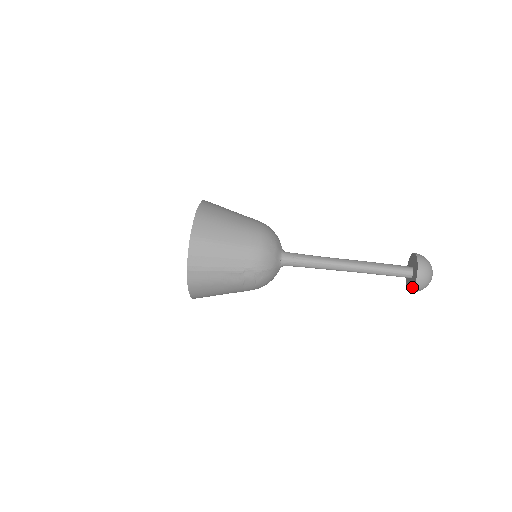
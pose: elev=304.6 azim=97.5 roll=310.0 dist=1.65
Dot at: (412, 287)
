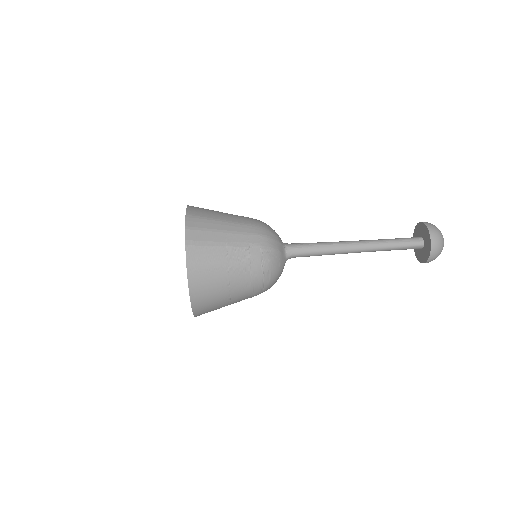
Dot at: (429, 248)
